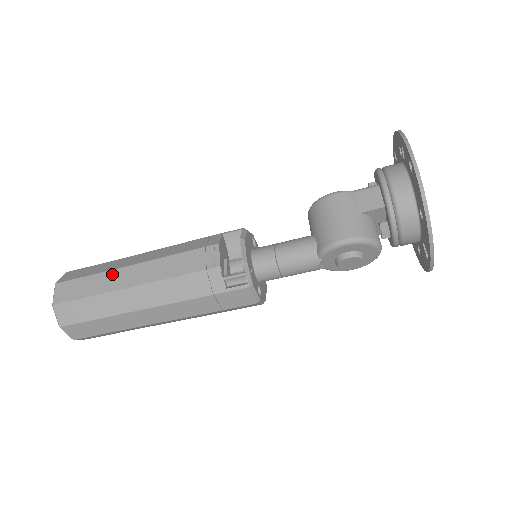
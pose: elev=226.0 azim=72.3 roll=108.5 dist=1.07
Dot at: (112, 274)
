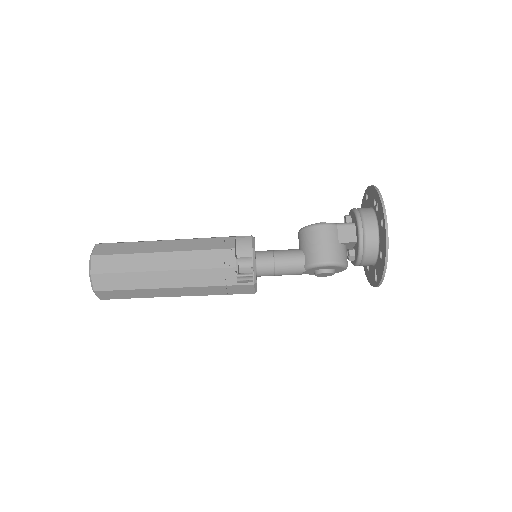
Dot at: (144, 257)
